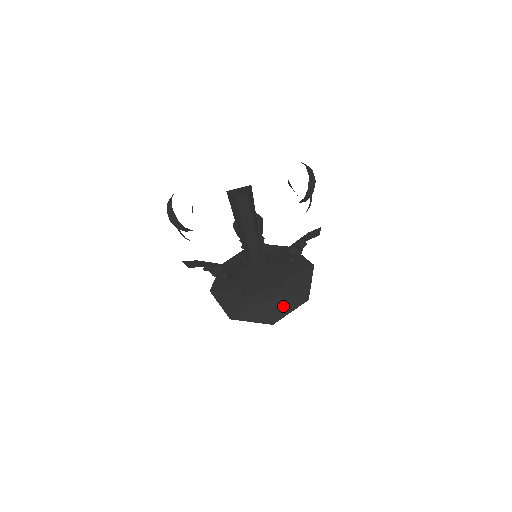
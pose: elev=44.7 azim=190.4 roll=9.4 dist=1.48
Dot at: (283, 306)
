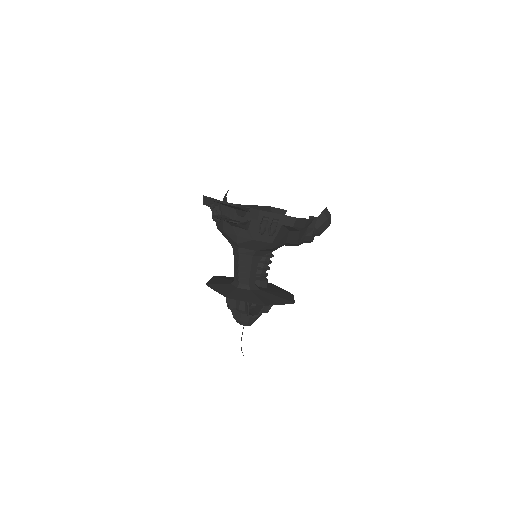
Dot at: (244, 295)
